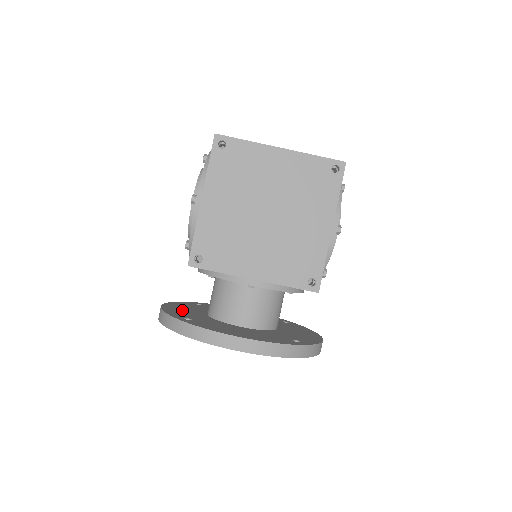
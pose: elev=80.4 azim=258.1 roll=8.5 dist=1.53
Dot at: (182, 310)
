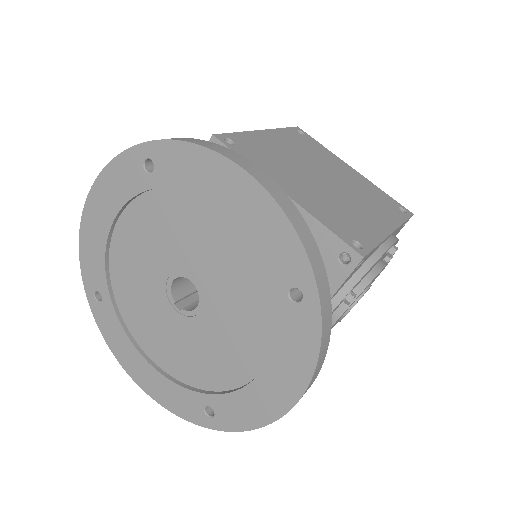
Dot at: occluded
